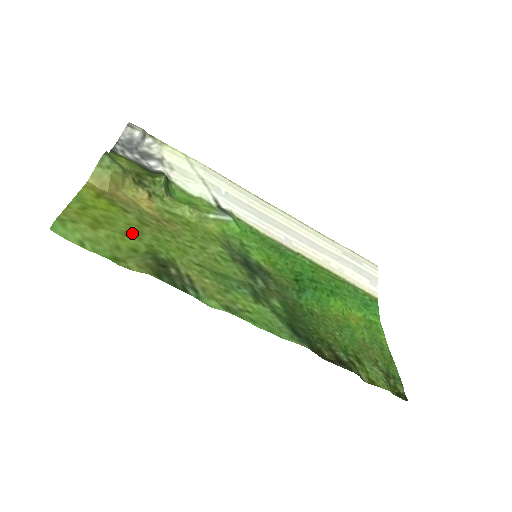
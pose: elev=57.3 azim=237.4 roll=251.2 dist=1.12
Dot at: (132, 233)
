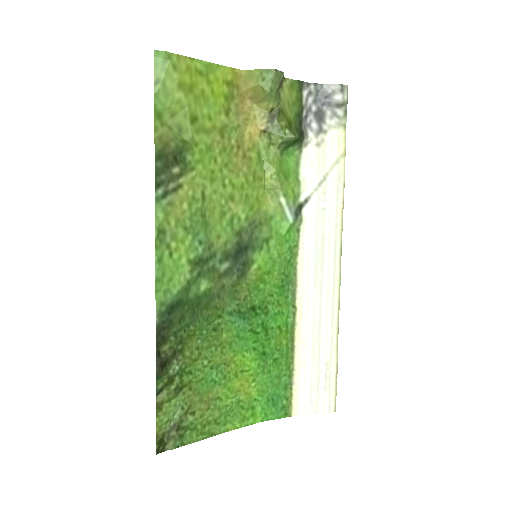
Dot at: (200, 123)
